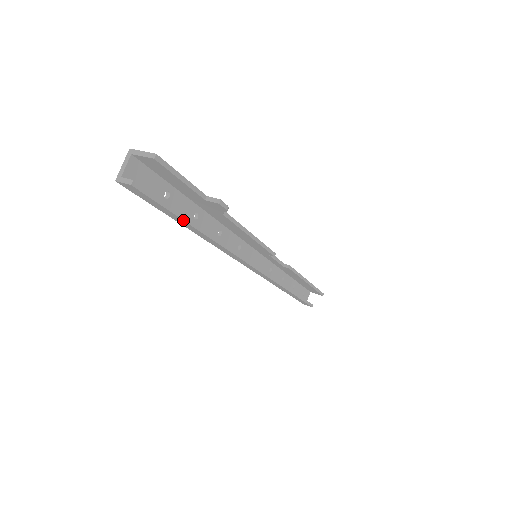
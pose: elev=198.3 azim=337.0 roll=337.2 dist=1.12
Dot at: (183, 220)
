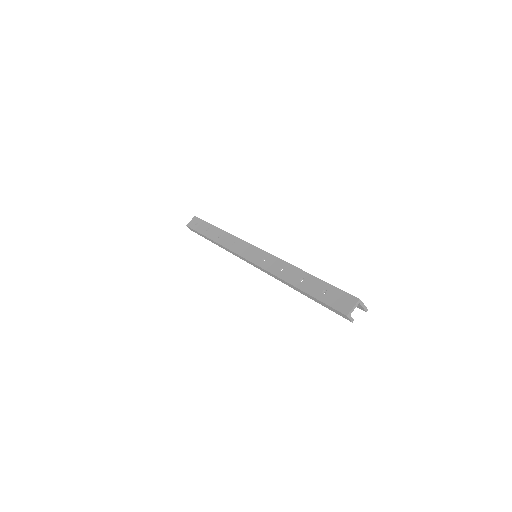
Dot at: (316, 301)
